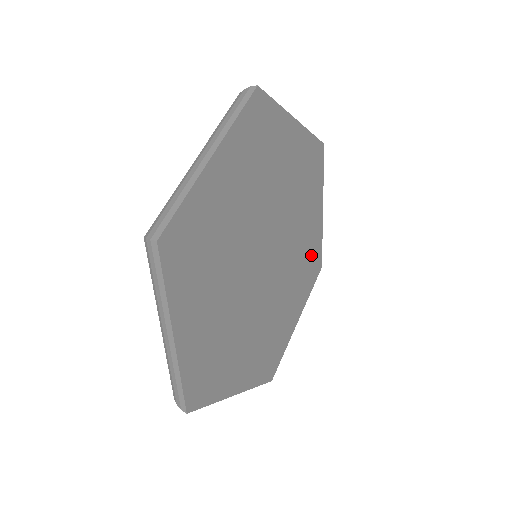
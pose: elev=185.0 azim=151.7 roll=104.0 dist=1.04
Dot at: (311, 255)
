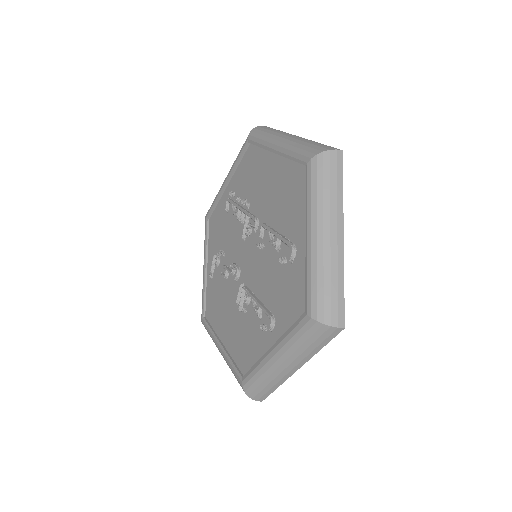
Dot at: occluded
